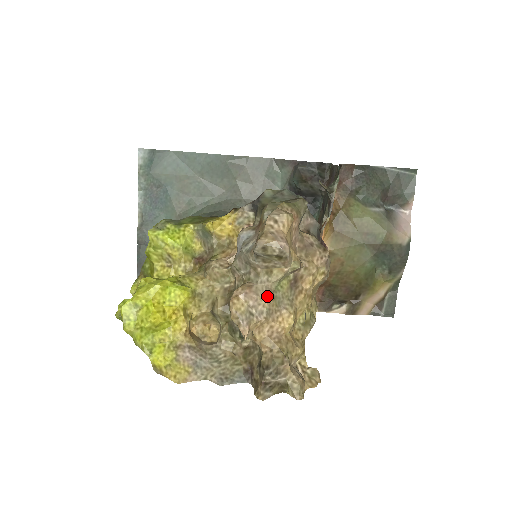
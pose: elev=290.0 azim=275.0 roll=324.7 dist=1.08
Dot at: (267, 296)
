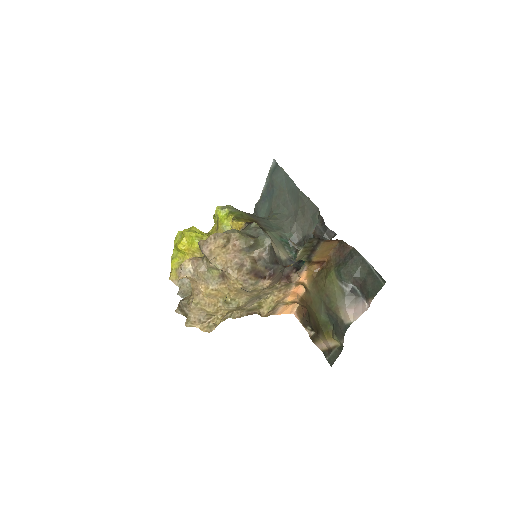
Dot at: (200, 270)
